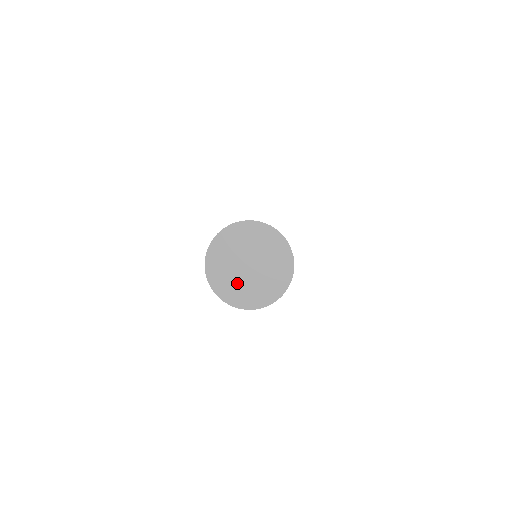
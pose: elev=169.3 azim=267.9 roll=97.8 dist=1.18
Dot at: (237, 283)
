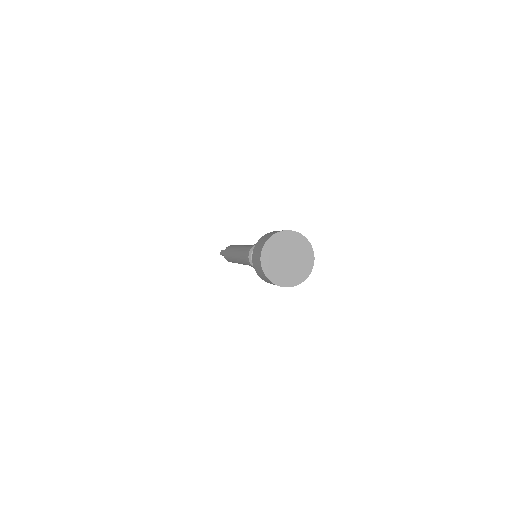
Dot at: (277, 267)
